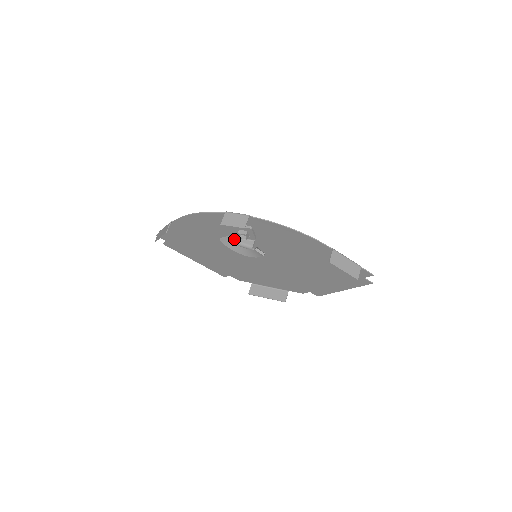
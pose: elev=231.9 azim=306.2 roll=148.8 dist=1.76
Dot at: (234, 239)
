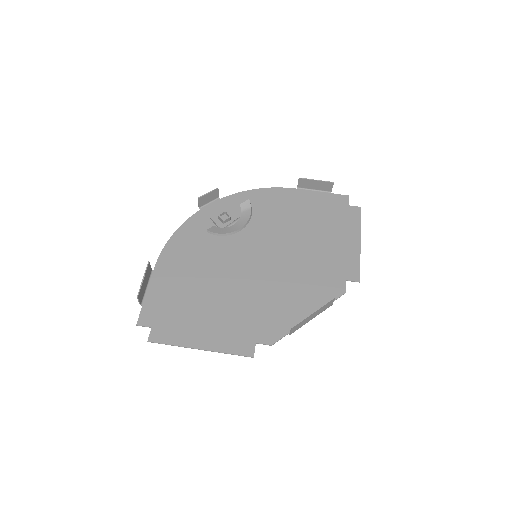
Dot at: (223, 245)
